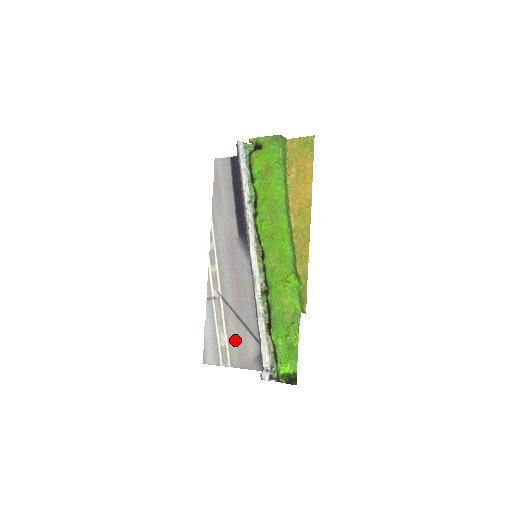
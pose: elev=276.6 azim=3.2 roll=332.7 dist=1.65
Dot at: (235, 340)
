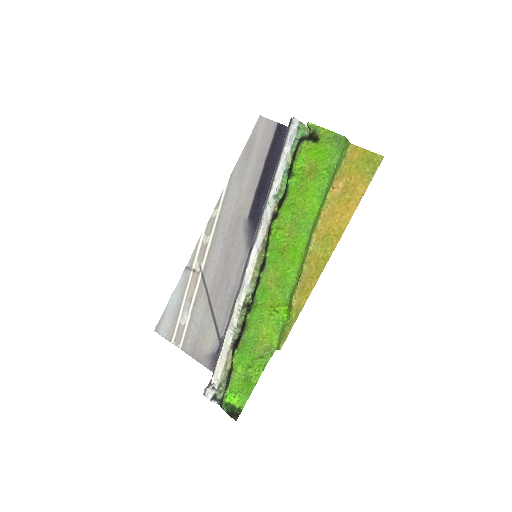
Dot at: (197, 325)
